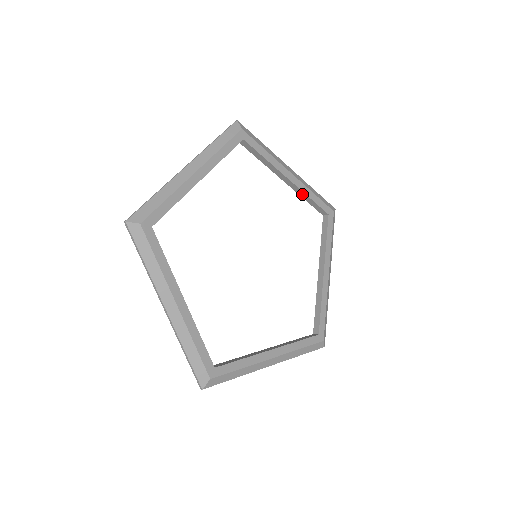
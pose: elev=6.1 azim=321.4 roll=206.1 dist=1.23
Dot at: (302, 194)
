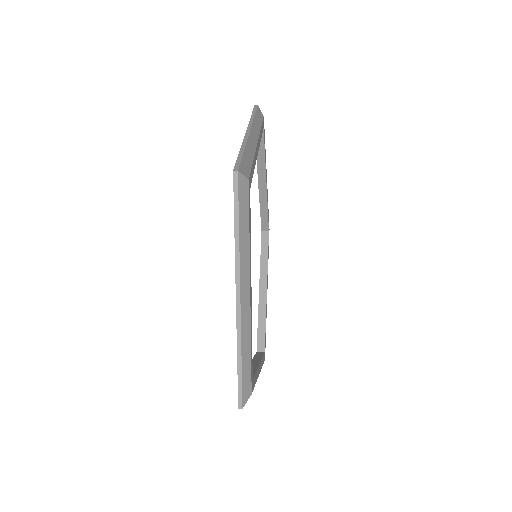
Dot at: (264, 204)
